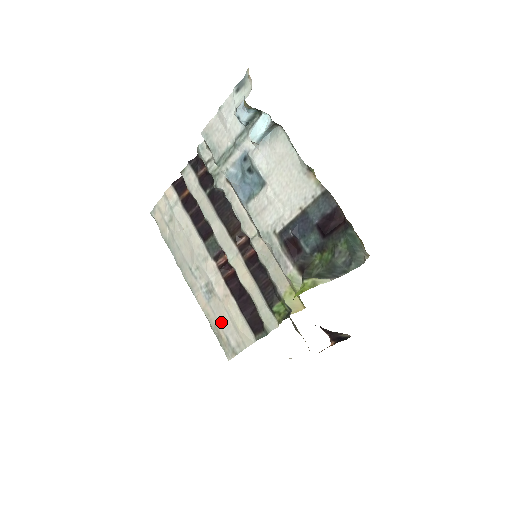
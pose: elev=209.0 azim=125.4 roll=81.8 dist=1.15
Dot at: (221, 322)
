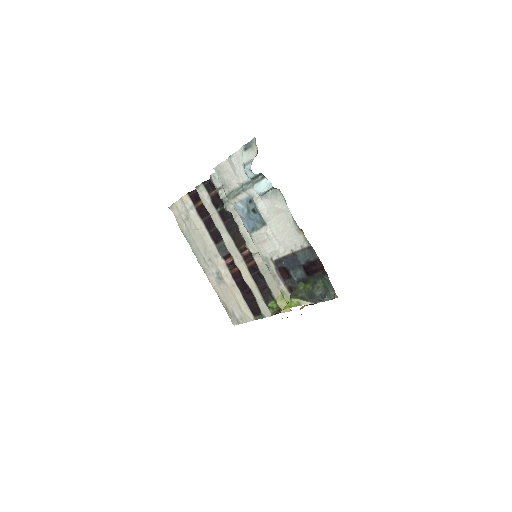
Dot at: (228, 301)
